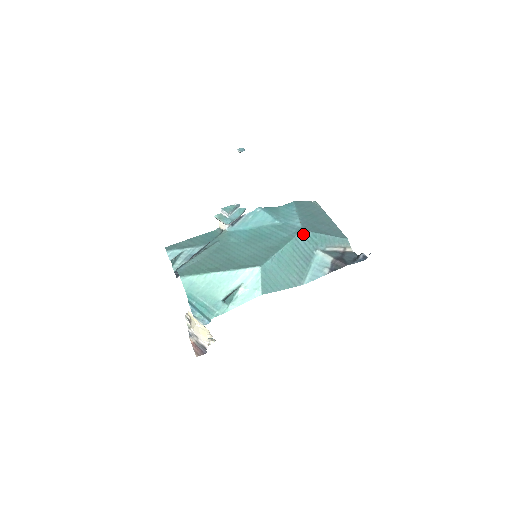
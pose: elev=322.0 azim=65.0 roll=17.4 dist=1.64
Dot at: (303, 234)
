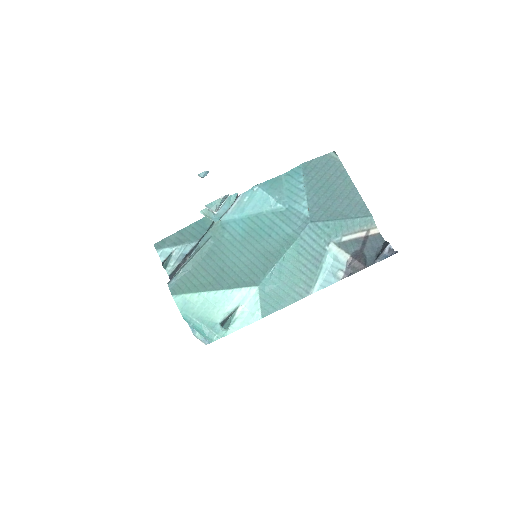
Dot at: (311, 228)
